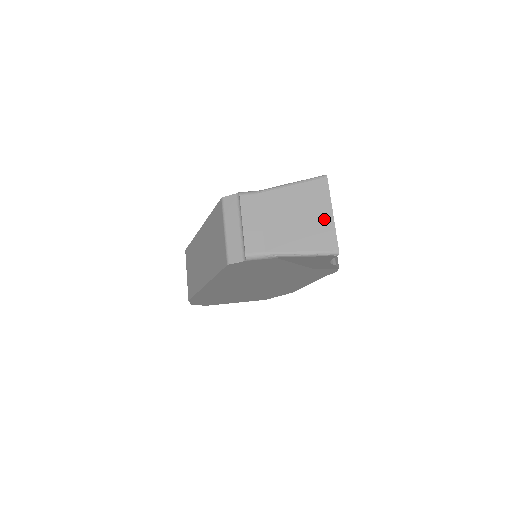
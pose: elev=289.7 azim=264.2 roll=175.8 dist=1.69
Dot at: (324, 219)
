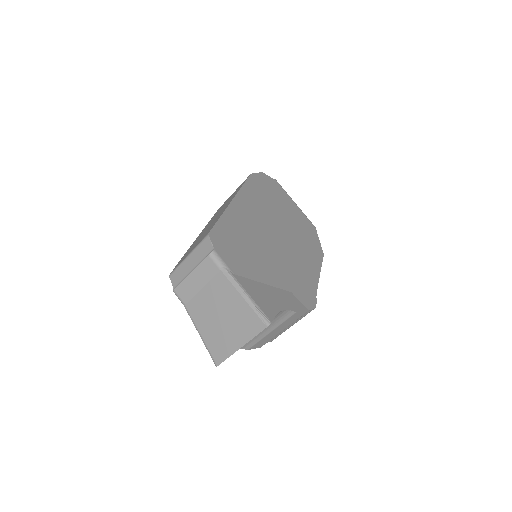
Dot at: (232, 342)
